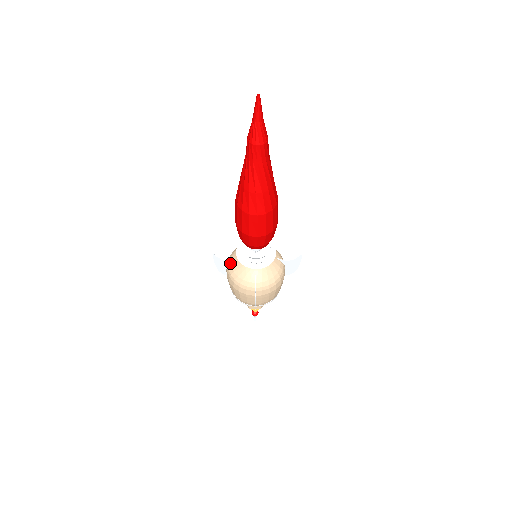
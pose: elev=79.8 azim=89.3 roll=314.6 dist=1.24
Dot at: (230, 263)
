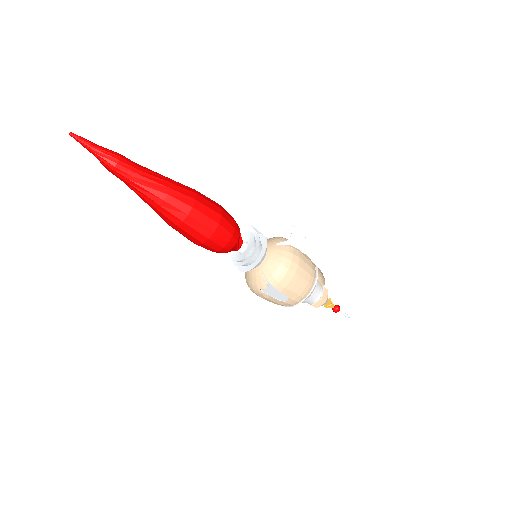
Dot at: (245, 278)
